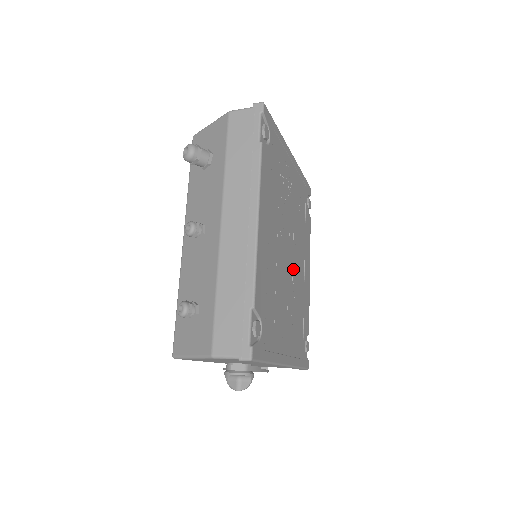
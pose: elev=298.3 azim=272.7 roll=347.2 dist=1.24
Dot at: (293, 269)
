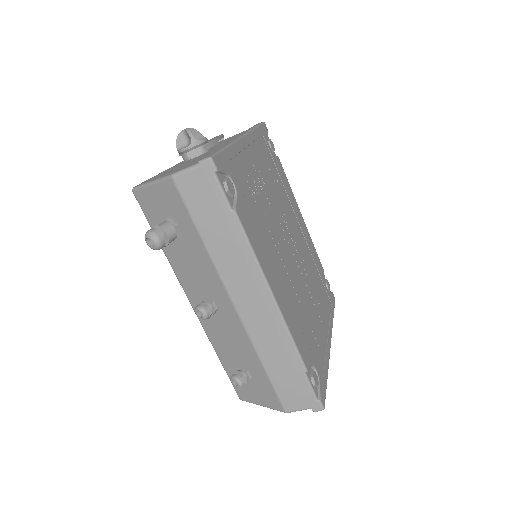
Dot at: (298, 253)
